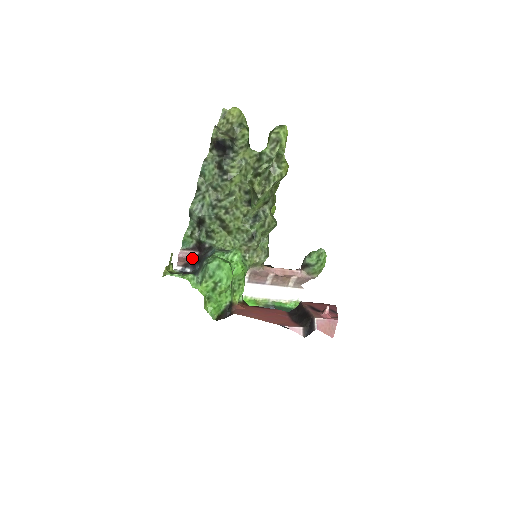
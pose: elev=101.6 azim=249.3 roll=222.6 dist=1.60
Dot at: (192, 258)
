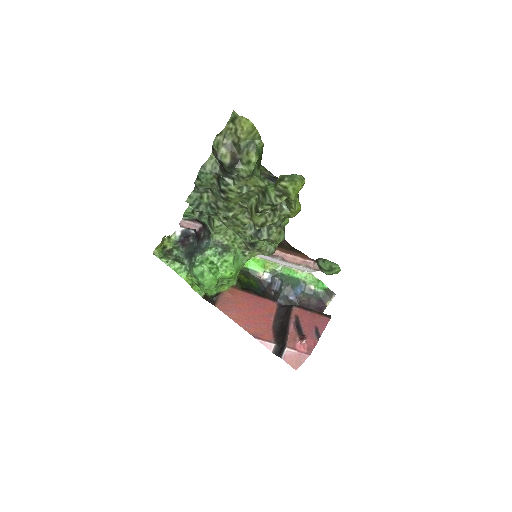
Dot at: (194, 228)
